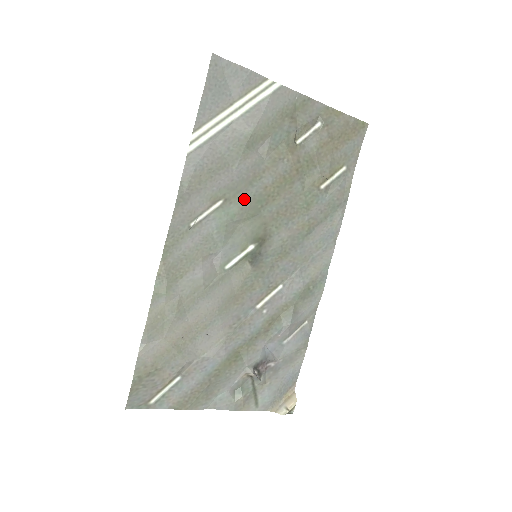
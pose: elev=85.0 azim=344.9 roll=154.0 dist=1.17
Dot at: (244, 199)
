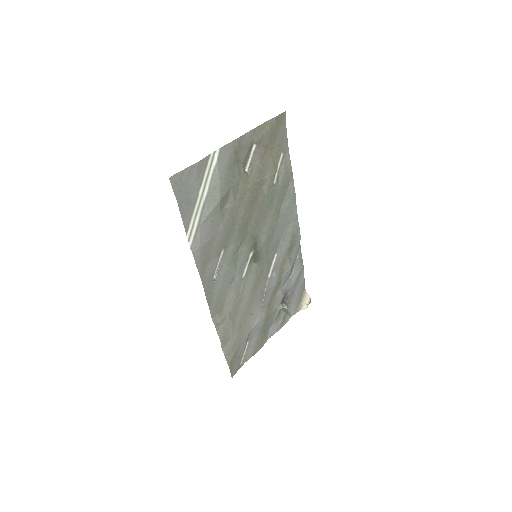
Dot at: (234, 236)
